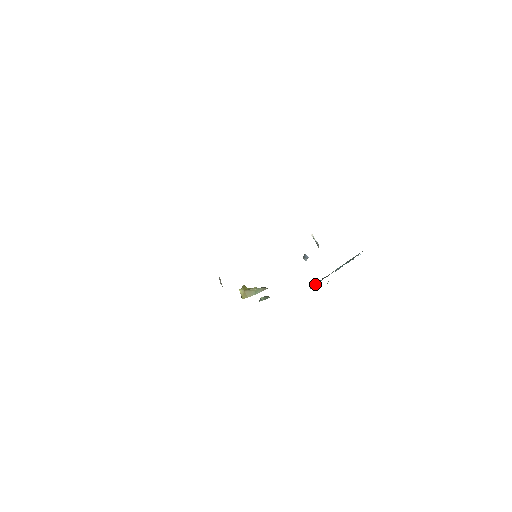
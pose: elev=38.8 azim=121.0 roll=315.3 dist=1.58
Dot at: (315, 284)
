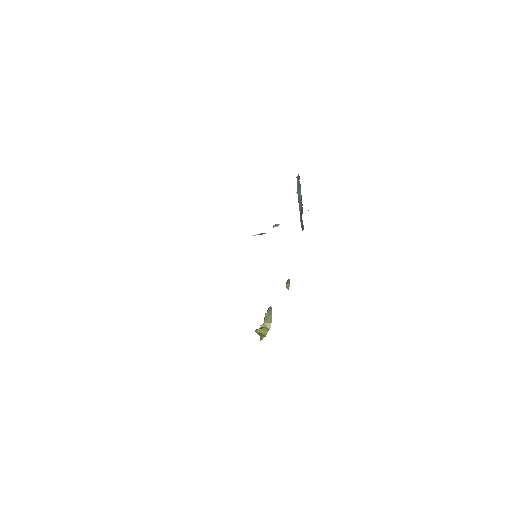
Dot at: (302, 225)
